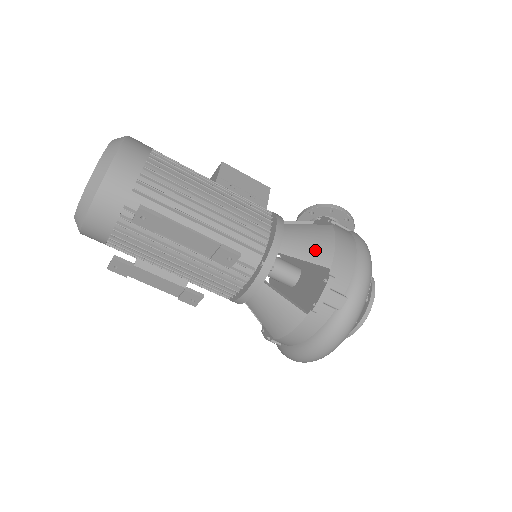
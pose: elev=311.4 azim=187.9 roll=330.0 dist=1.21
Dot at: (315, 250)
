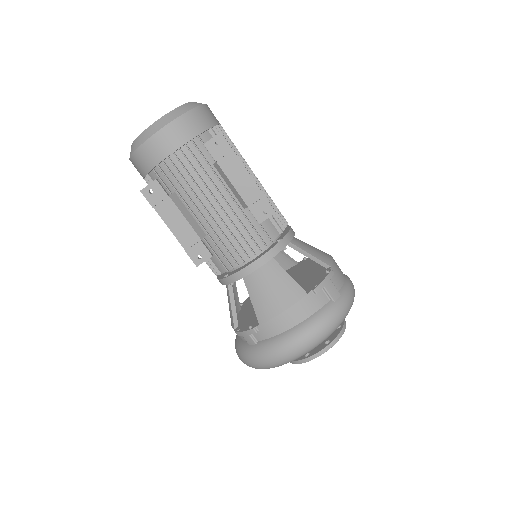
Dot at: (318, 253)
